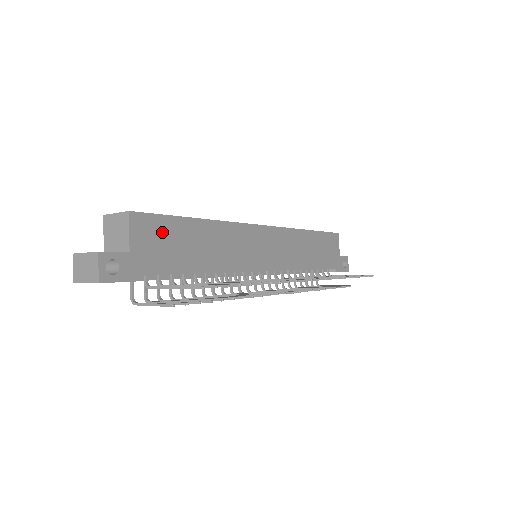
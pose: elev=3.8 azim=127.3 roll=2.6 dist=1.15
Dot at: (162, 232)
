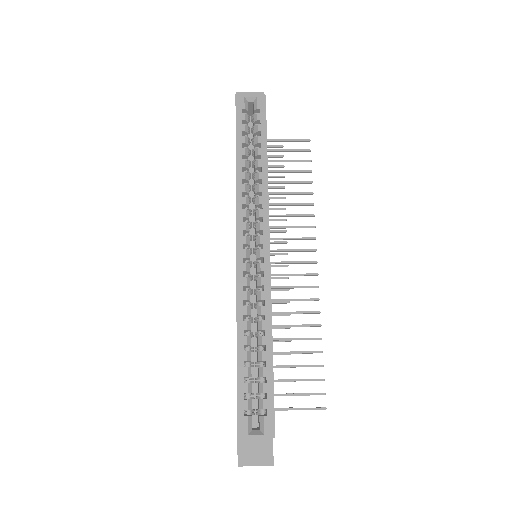
Dot at: occluded
